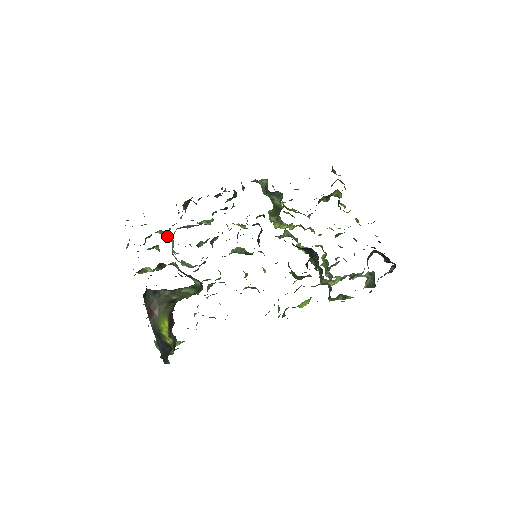
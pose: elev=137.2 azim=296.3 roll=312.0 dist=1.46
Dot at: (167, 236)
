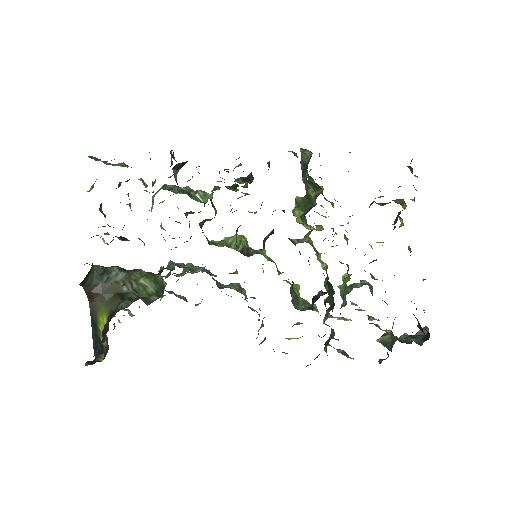
Dot at: (147, 191)
